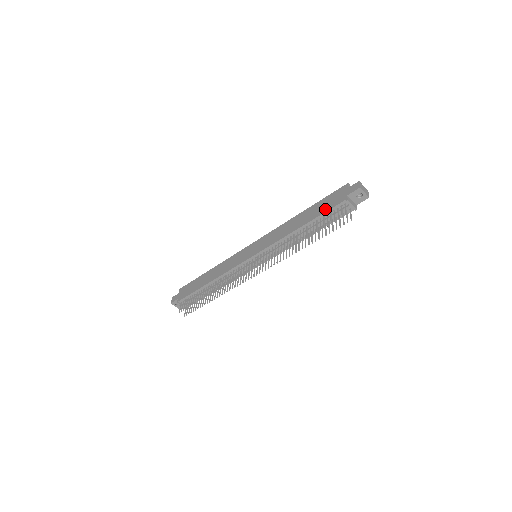
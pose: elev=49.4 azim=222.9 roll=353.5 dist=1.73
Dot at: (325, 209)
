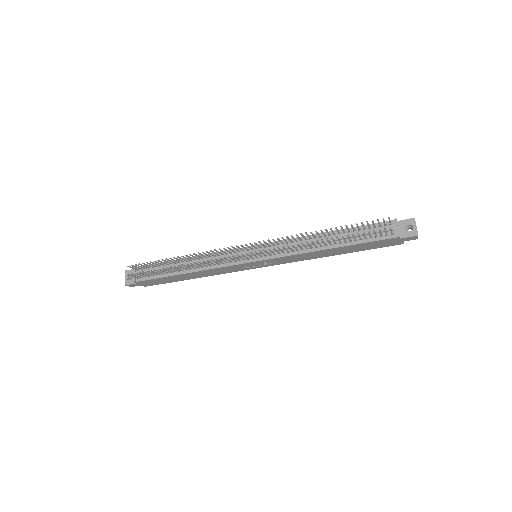
Dot at: (365, 226)
